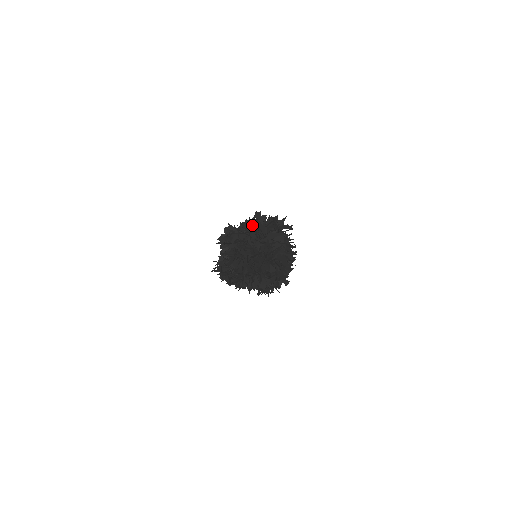
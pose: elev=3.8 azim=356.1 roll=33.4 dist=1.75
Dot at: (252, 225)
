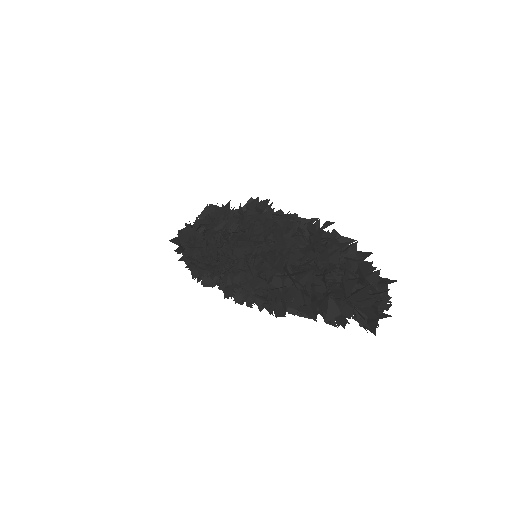
Dot at: occluded
